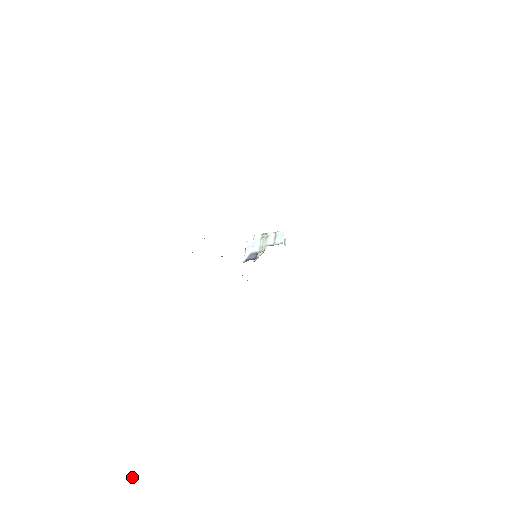
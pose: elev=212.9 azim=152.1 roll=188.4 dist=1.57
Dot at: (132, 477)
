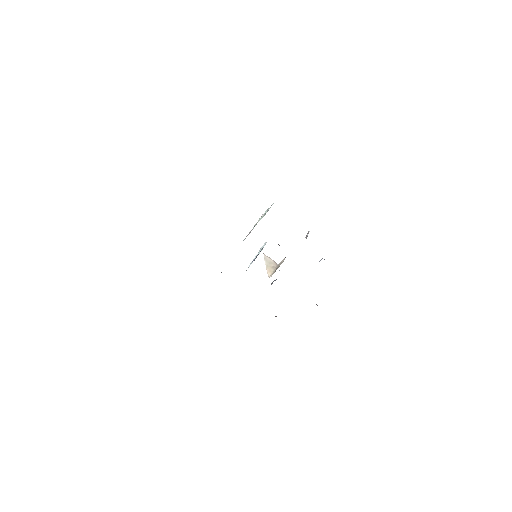
Dot at: out of frame
